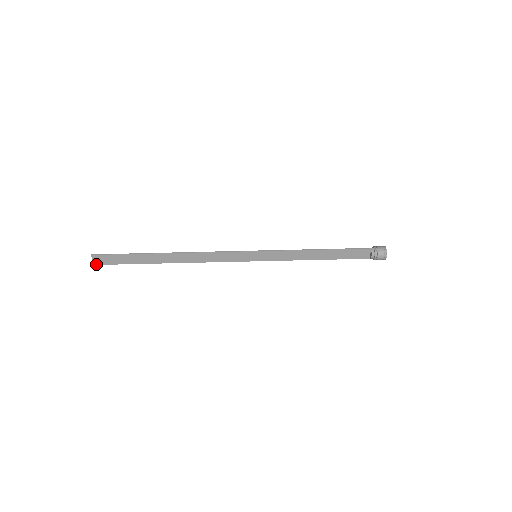
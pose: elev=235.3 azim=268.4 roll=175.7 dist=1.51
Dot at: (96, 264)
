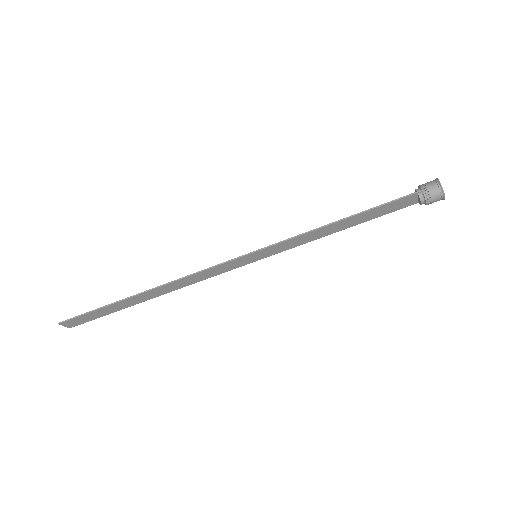
Dot at: (71, 327)
